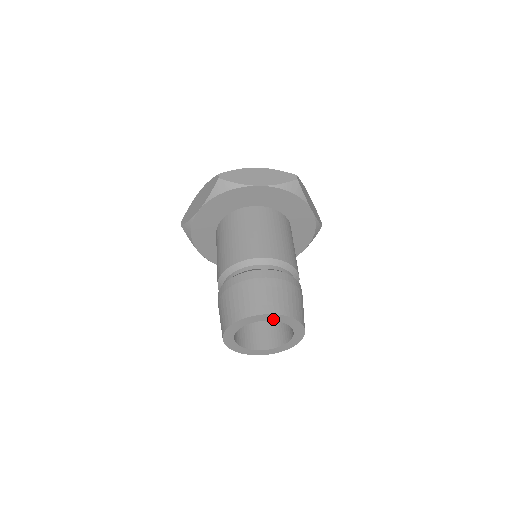
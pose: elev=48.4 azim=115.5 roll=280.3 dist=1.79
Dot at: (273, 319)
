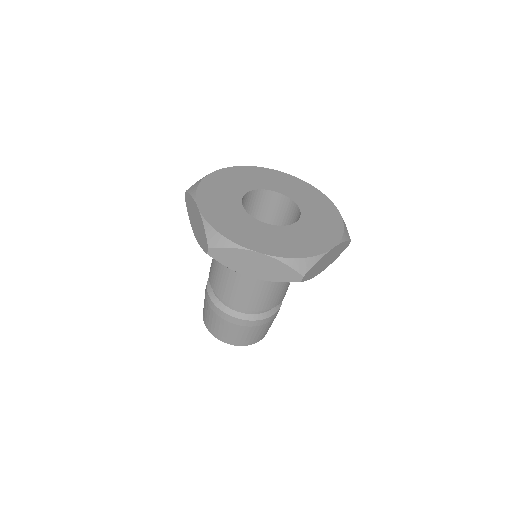
Dot at: occluded
